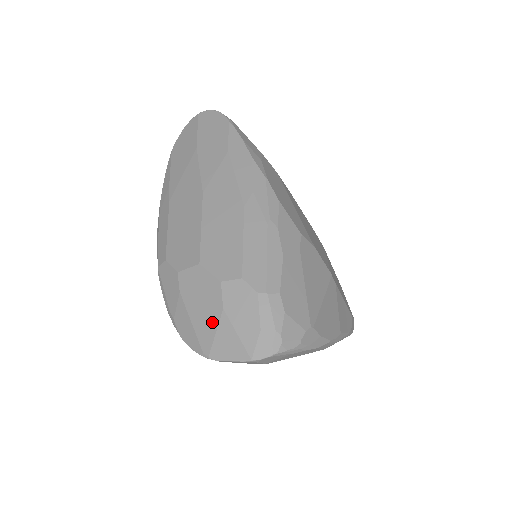
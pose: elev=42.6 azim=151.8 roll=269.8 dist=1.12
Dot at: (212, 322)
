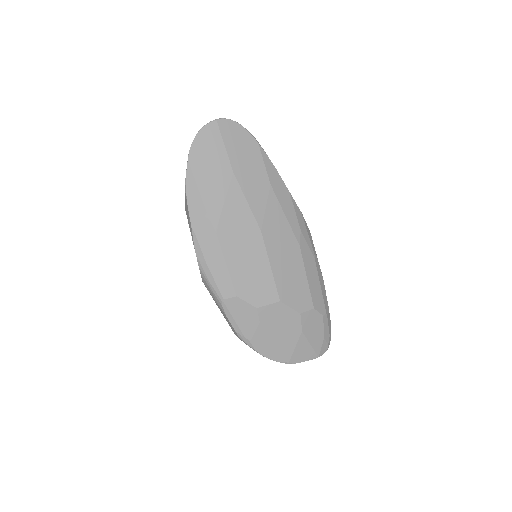
Dot at: (292, 341)
